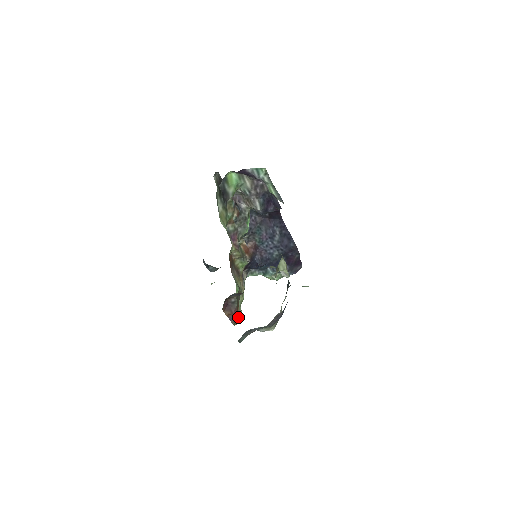
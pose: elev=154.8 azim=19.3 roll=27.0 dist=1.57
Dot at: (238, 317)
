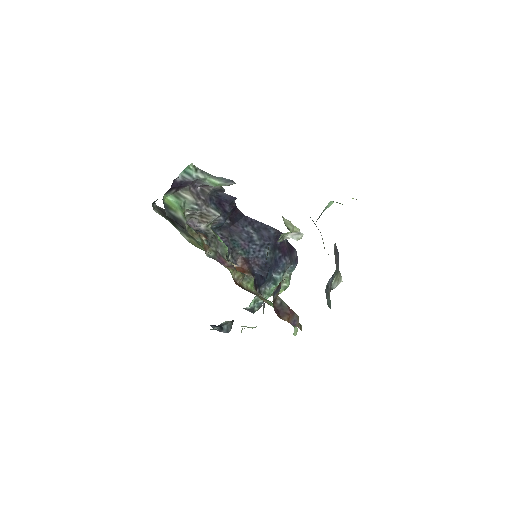
Dot at: (297, 317)
